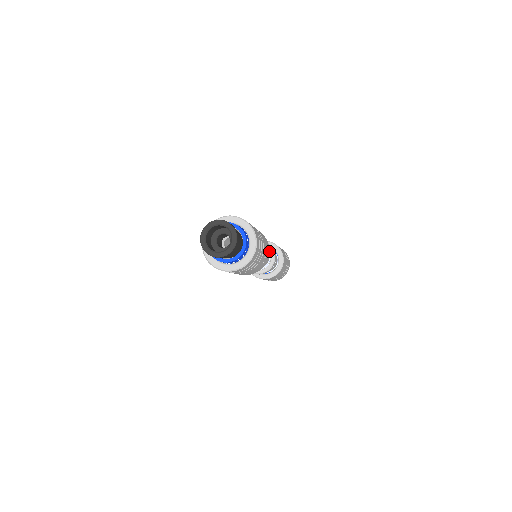
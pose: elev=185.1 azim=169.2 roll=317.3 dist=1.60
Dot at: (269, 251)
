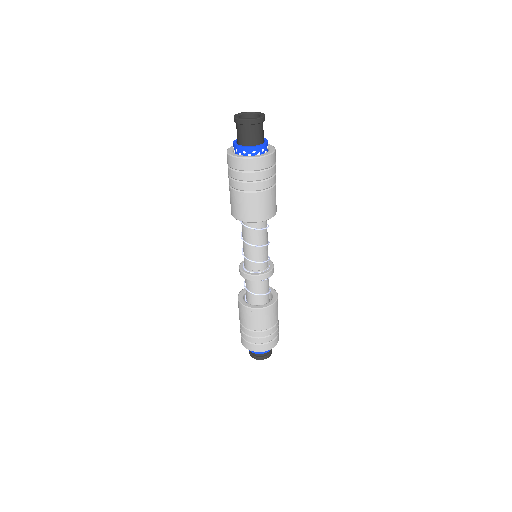
Dot at: occluded
